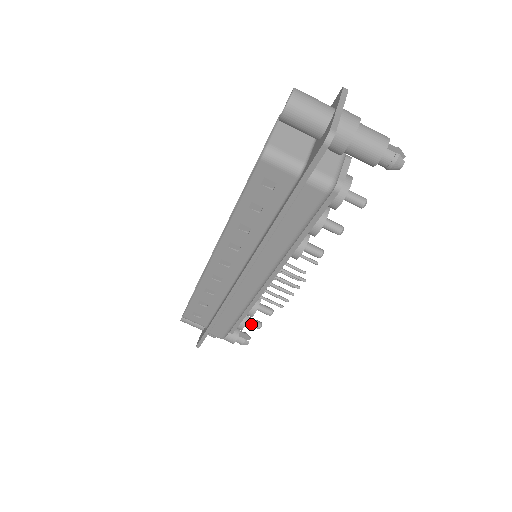
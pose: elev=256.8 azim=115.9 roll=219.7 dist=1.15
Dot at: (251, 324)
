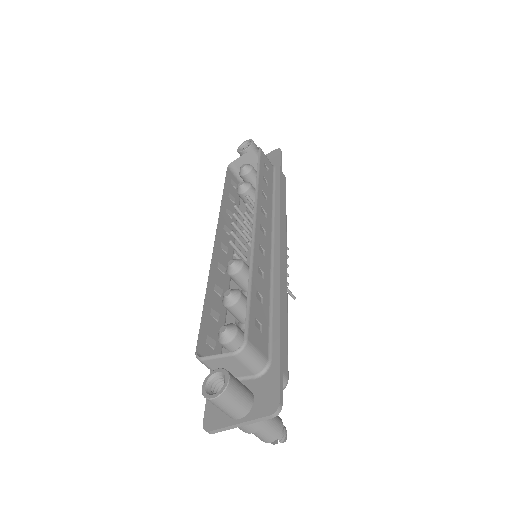
Dot at: occluded
